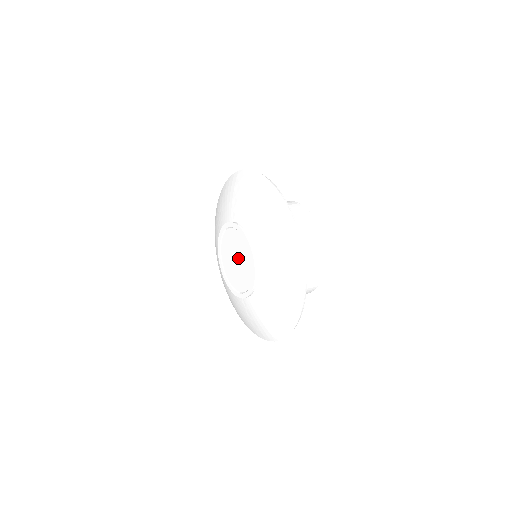
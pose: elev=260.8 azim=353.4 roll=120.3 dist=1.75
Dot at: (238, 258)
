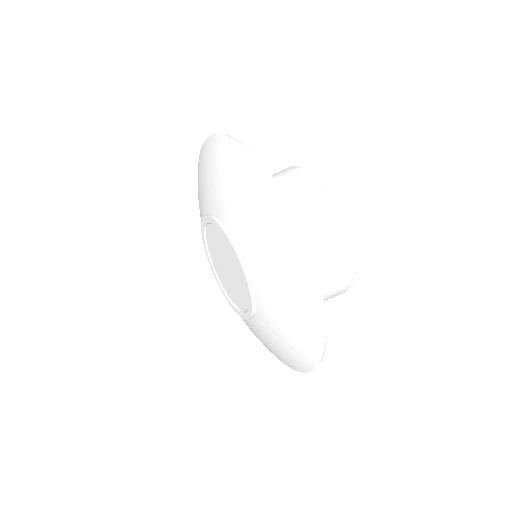
Dot at: (225, 261)
